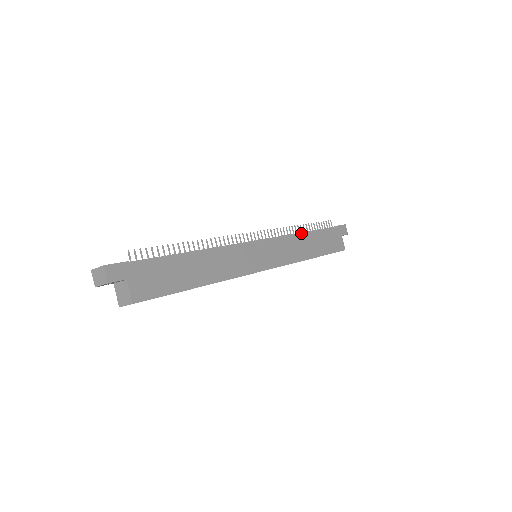
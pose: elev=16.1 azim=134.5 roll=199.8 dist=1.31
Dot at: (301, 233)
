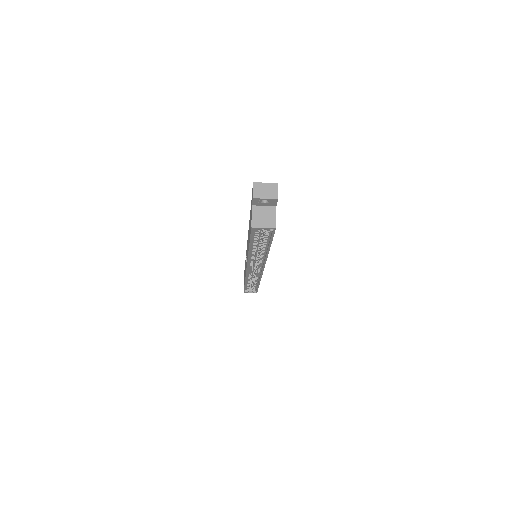
Dot at: occluded
